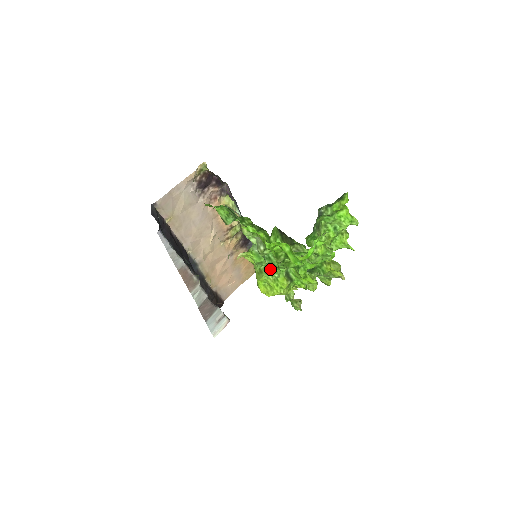
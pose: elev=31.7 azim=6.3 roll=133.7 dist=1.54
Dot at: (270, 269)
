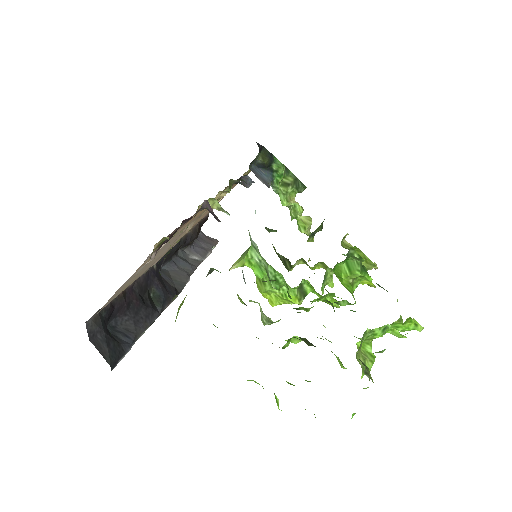
Dot at: occluded
